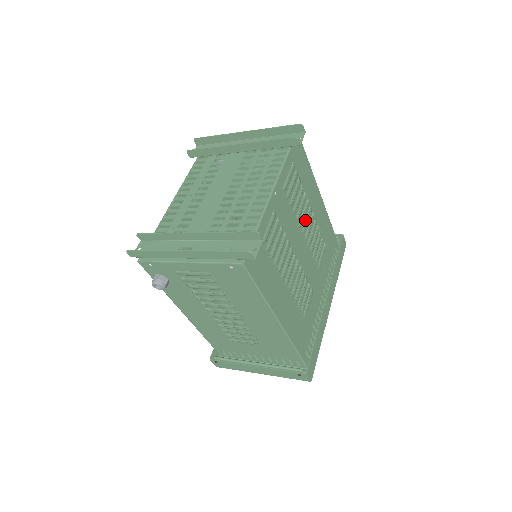
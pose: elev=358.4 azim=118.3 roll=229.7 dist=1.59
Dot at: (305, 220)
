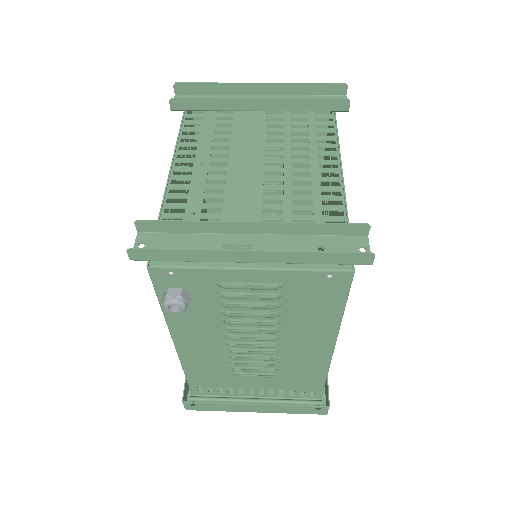
Dot at: occluded
